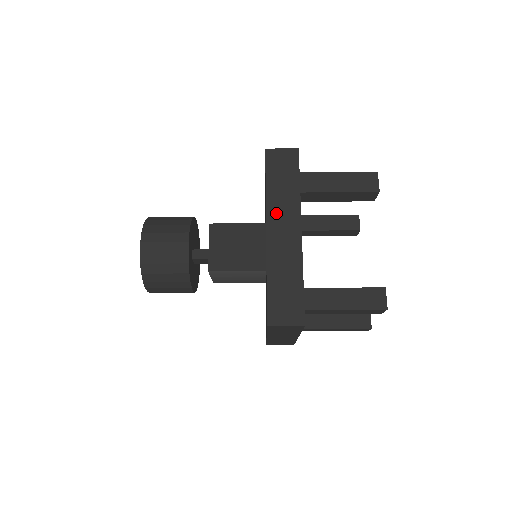
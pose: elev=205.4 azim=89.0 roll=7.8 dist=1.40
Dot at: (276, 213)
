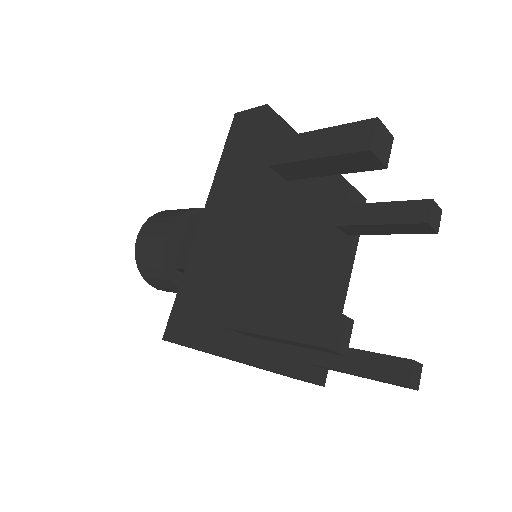
Dot at: (217, 194)
